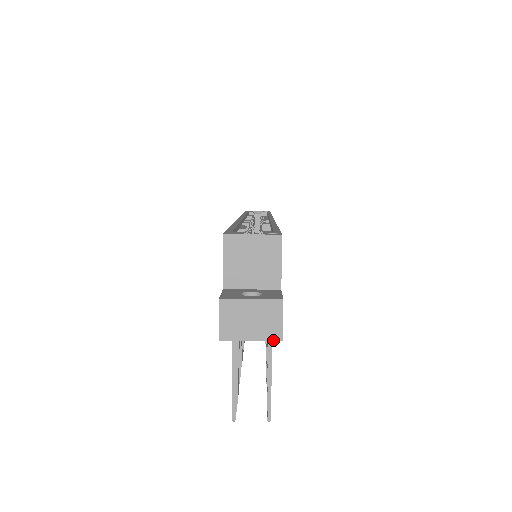
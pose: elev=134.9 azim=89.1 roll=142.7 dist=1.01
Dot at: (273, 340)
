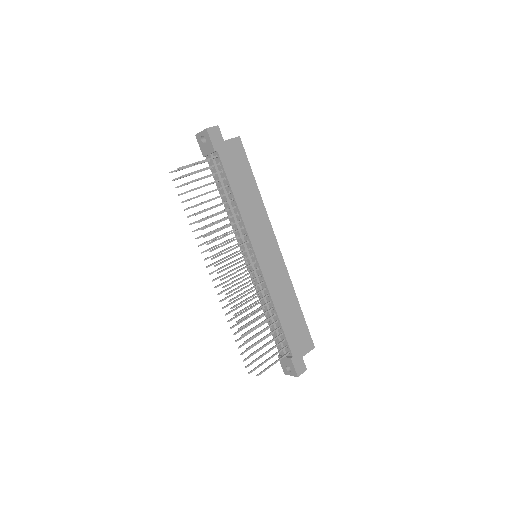
Dot at: (205, 129)
